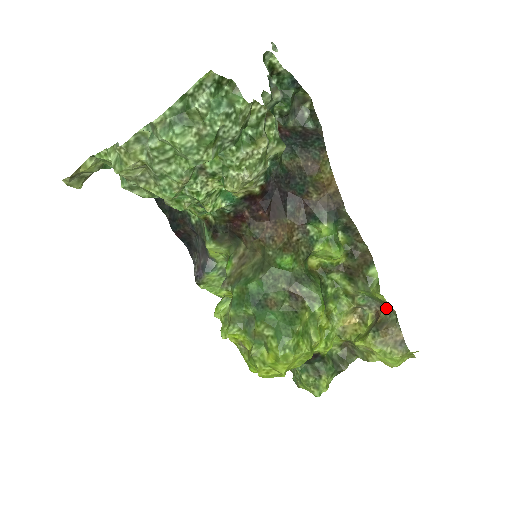
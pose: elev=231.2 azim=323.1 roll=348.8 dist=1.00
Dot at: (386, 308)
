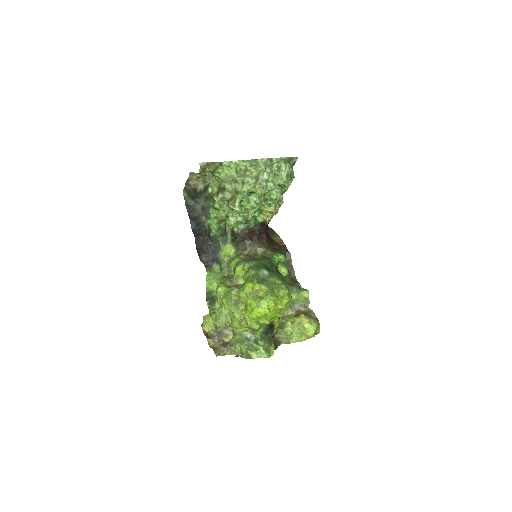
Dot at: (302, 308)
